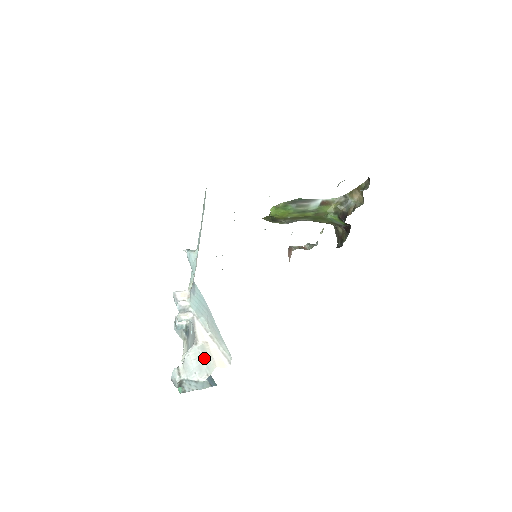
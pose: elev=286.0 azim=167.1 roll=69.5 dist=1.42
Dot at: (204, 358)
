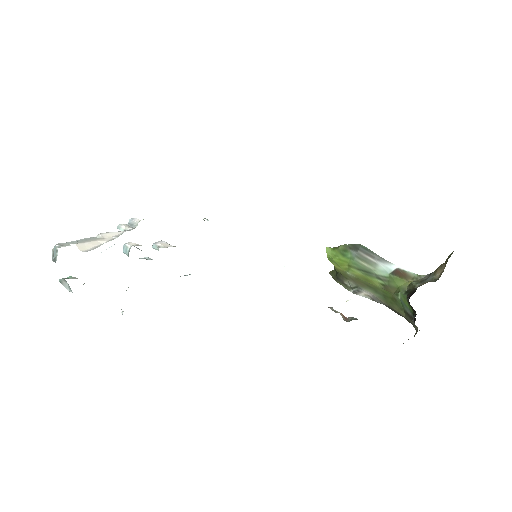
Dot at: (83, 240)
